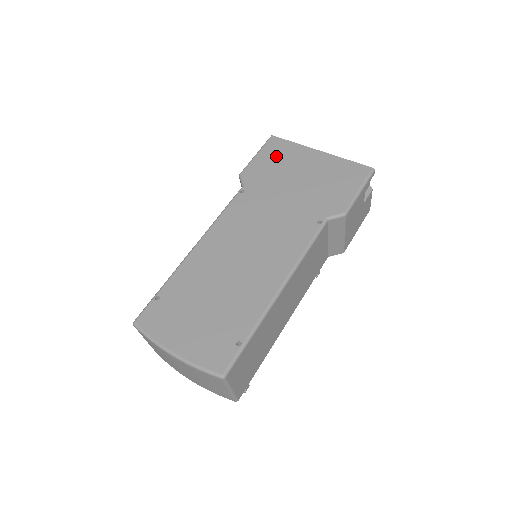
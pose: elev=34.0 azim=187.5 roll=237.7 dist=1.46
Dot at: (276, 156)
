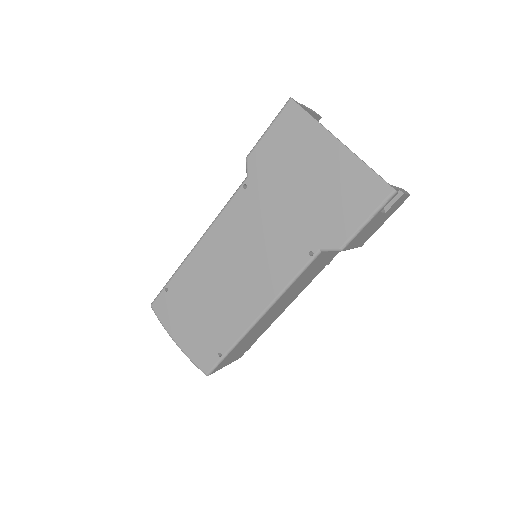
Dot at: (288, 138)
